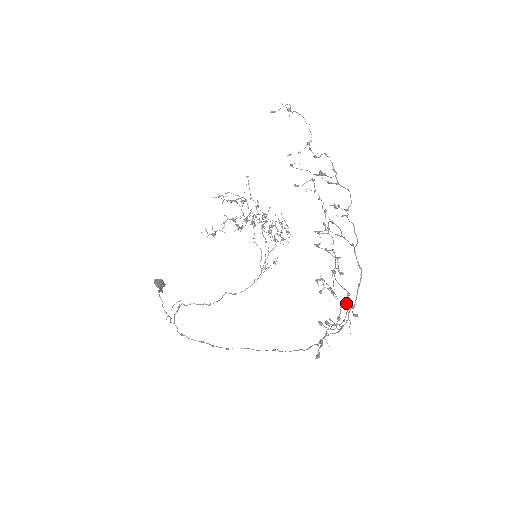
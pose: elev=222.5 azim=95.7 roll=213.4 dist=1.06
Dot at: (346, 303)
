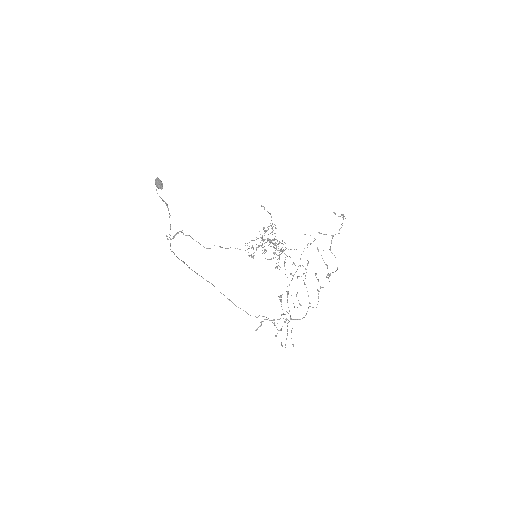
Dot at: occluded
